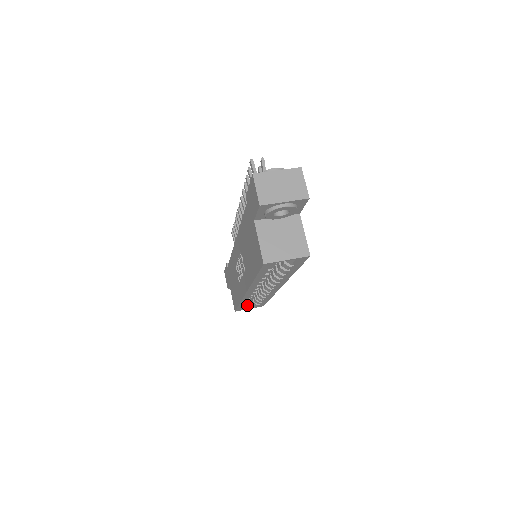
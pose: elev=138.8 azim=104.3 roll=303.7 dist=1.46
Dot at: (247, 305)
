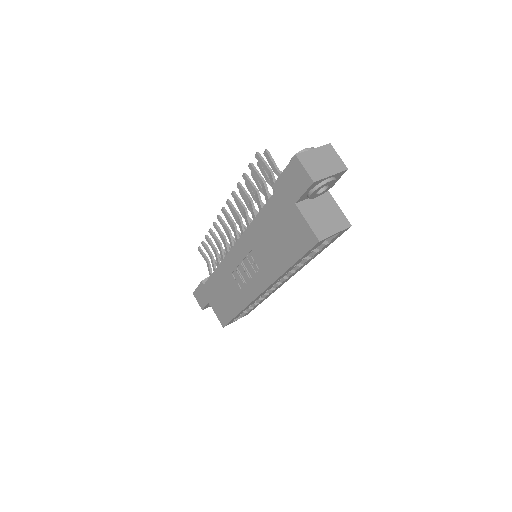
Dot at: occluded
